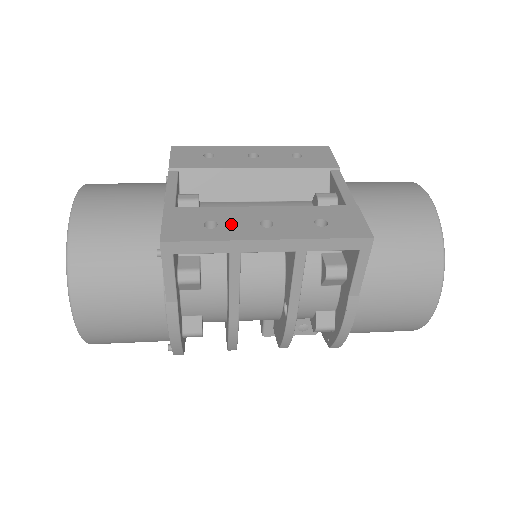
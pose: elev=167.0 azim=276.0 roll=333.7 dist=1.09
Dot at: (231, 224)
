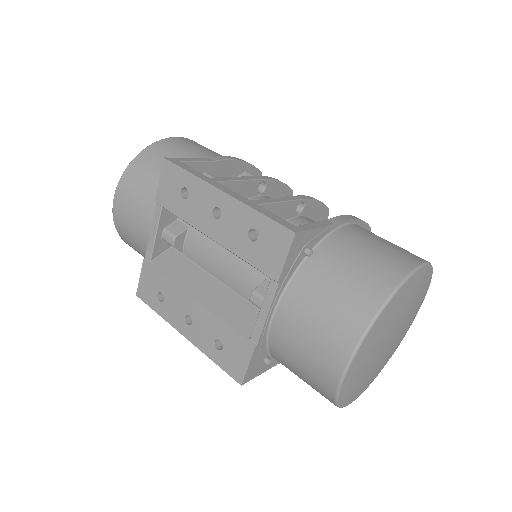
Dot at: (170, 305)
